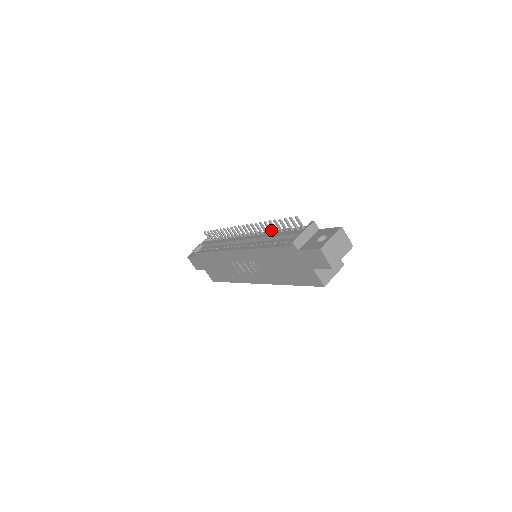
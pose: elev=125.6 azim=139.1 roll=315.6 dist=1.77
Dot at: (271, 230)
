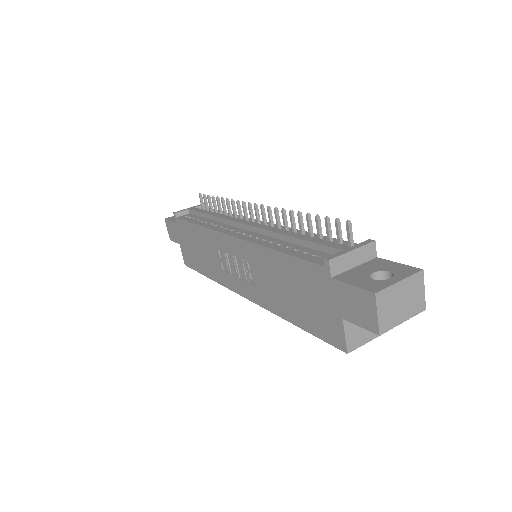
Dot at: (295, 227)
